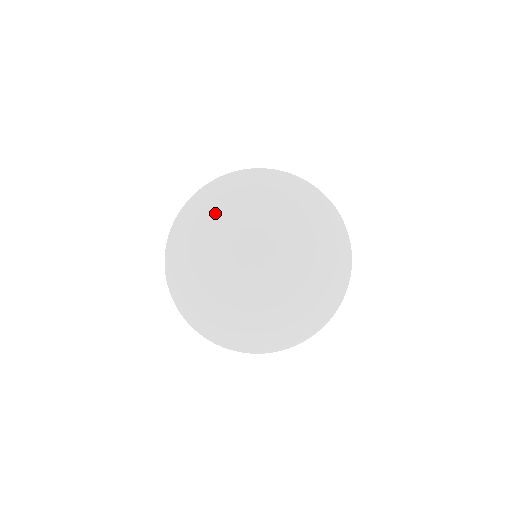
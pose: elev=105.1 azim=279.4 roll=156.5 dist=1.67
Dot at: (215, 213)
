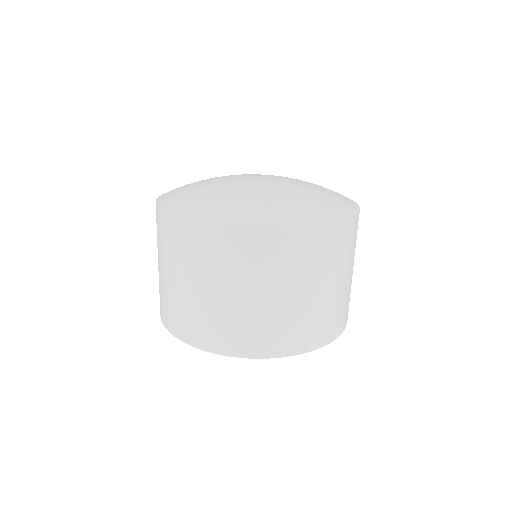
Dot at: occluded
